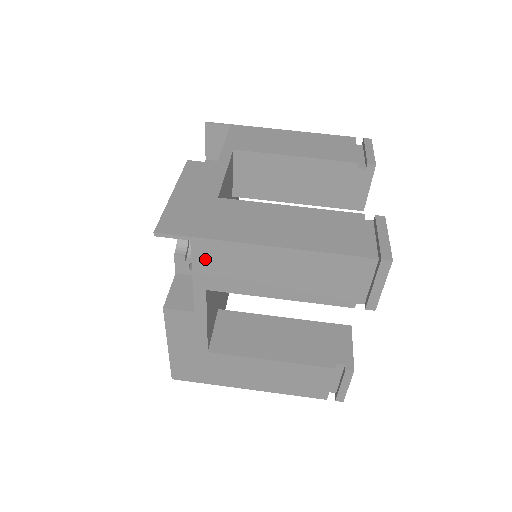
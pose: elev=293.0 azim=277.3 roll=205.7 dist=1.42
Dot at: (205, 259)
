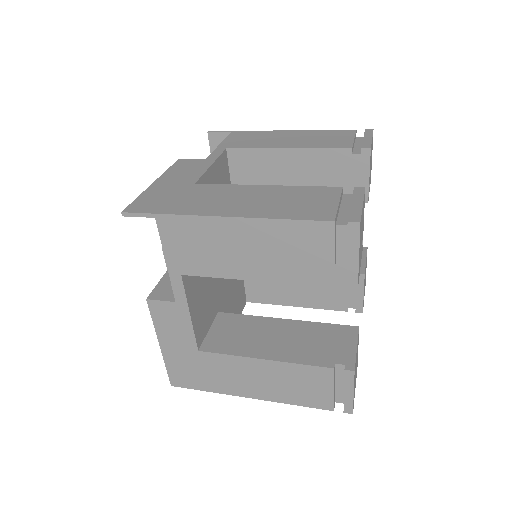
Dot at: (236, 137)
